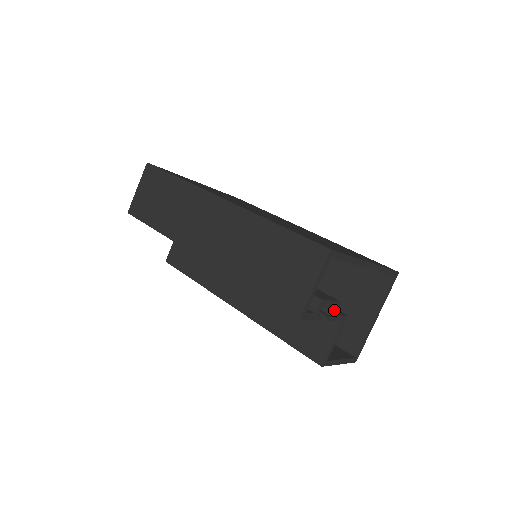
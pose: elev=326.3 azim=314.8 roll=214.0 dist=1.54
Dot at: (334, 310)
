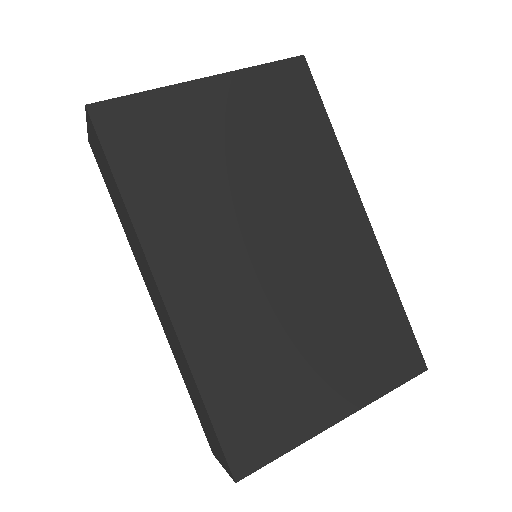
Dot at: occluded
